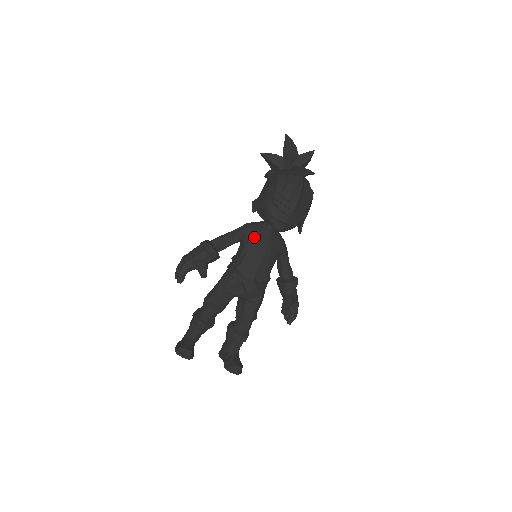
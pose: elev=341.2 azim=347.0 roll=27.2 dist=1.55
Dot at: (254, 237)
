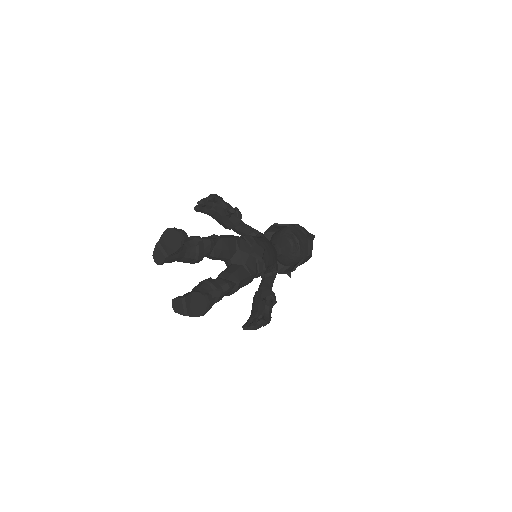
Dot at: occluded
